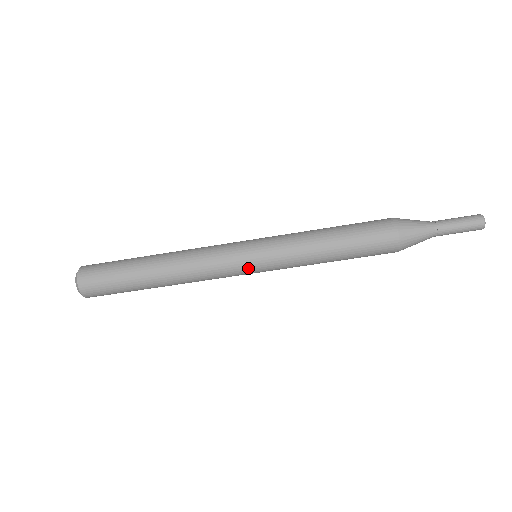
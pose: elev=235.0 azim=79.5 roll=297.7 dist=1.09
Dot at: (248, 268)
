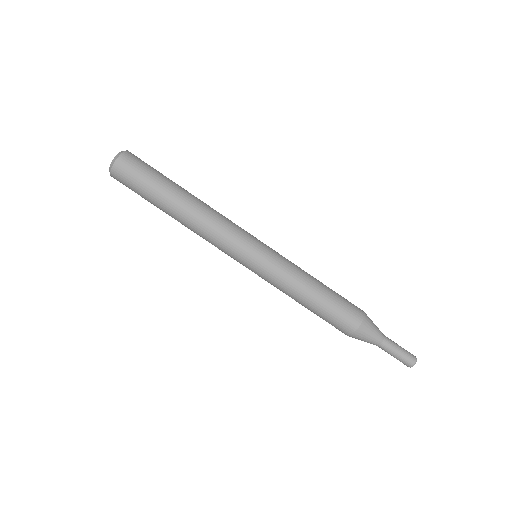
Dot at: (243, 263)
